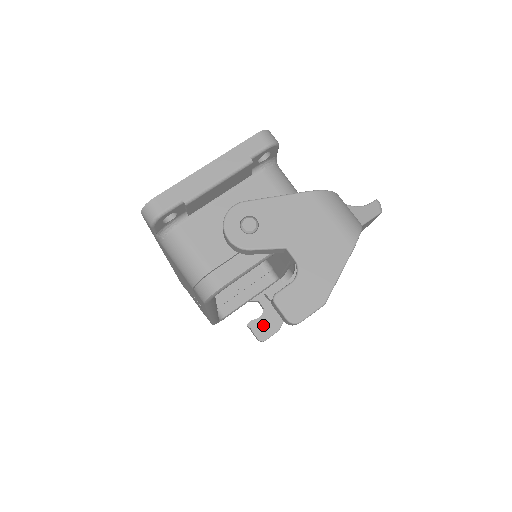
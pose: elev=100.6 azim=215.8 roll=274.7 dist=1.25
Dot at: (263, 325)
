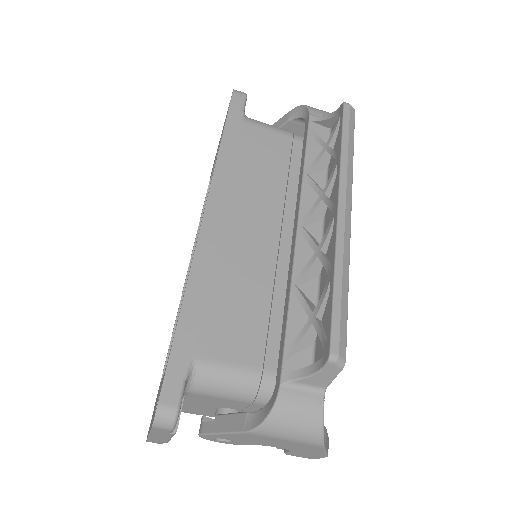
Dot at: occluded
